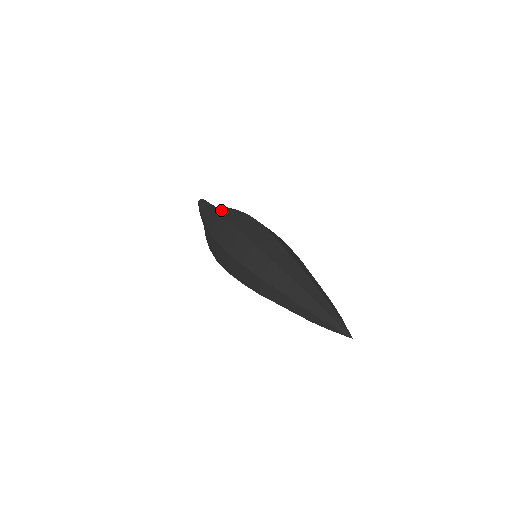
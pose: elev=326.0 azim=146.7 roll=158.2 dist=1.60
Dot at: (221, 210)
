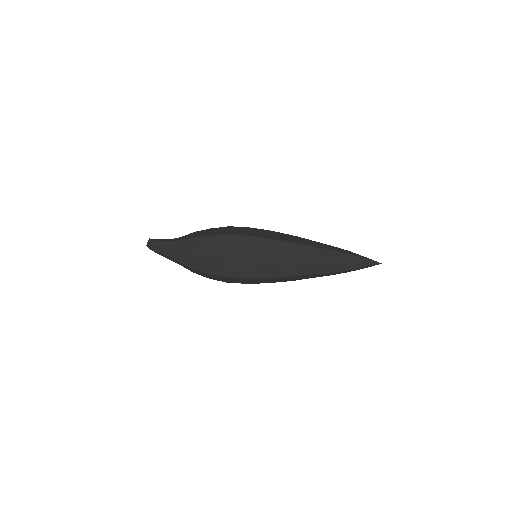
Dot at: (196, 234)
